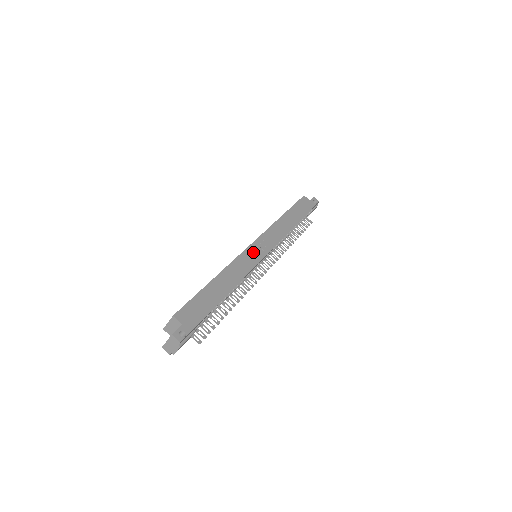
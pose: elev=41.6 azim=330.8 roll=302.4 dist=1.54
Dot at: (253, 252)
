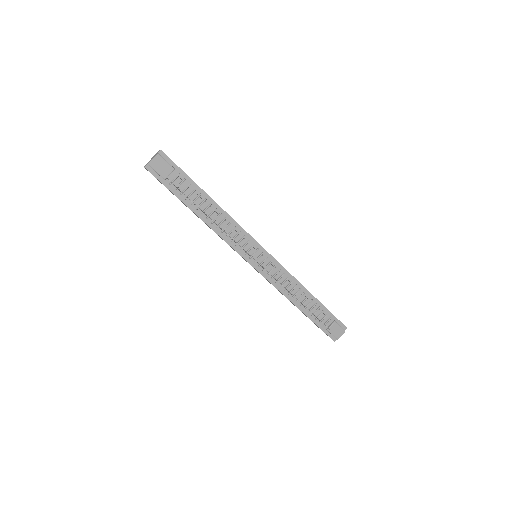
Dot at: occluded
